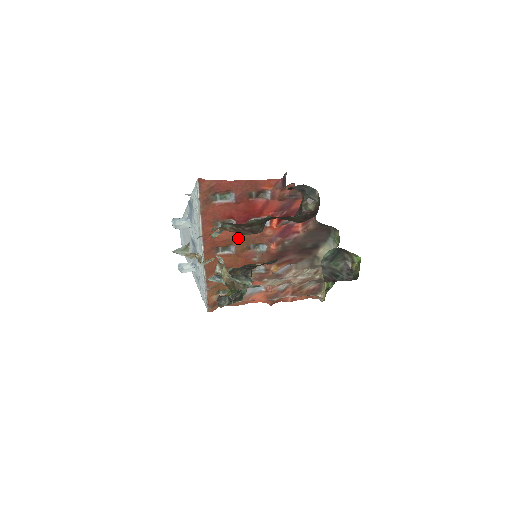
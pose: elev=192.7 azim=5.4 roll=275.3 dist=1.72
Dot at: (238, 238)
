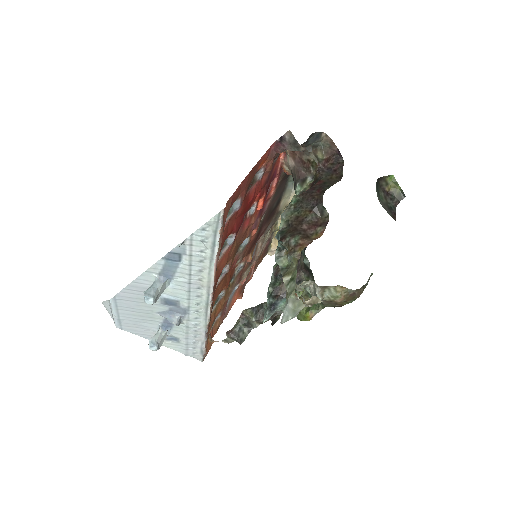
Dot at: (232, 252)
